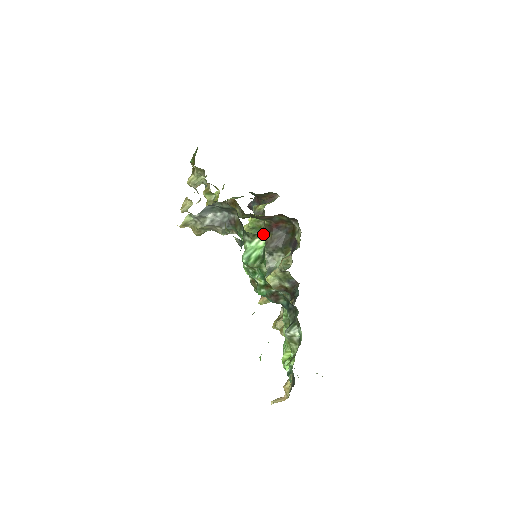
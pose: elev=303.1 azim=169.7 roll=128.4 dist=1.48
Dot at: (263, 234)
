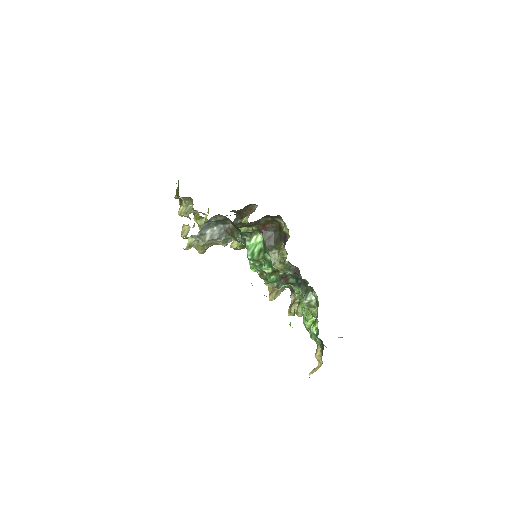
Dot at: occluded
